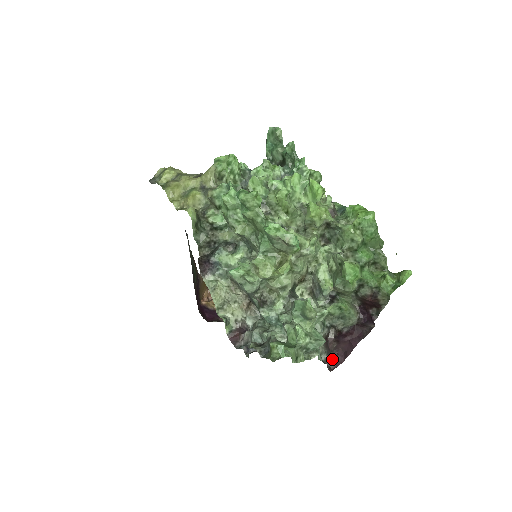
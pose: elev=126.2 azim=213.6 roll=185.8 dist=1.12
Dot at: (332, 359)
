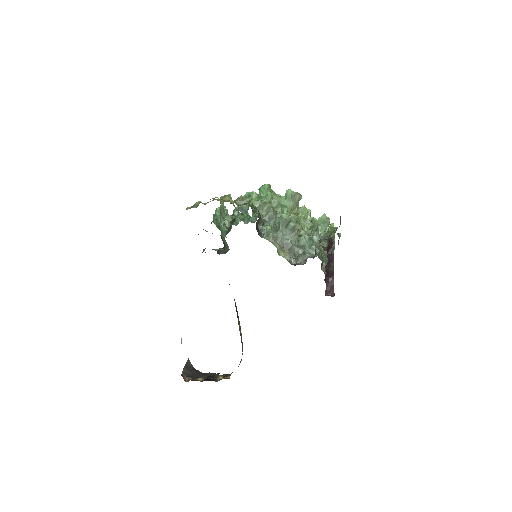
Dot at: (328, 295)
